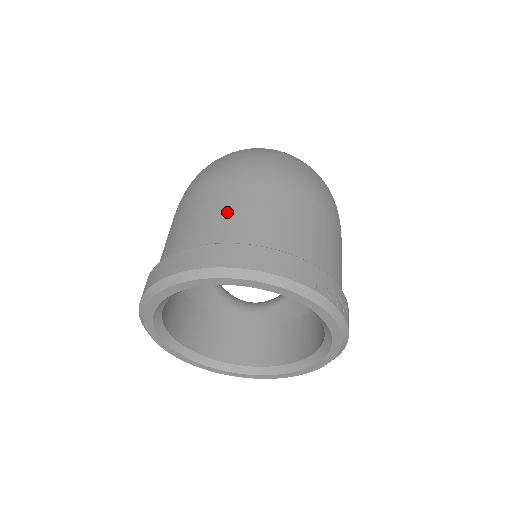
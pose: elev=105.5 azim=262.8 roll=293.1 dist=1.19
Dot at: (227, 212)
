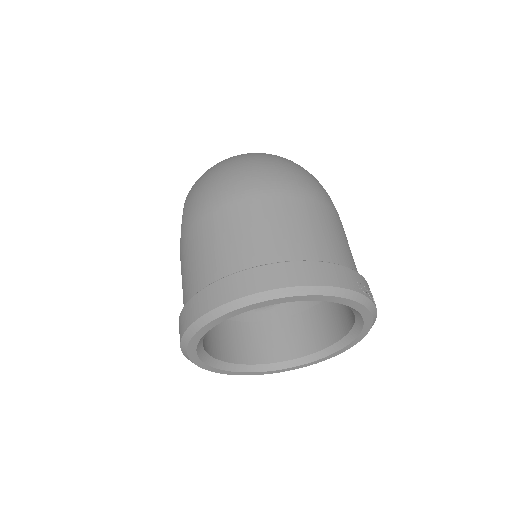
Dot at: (252, 231)
